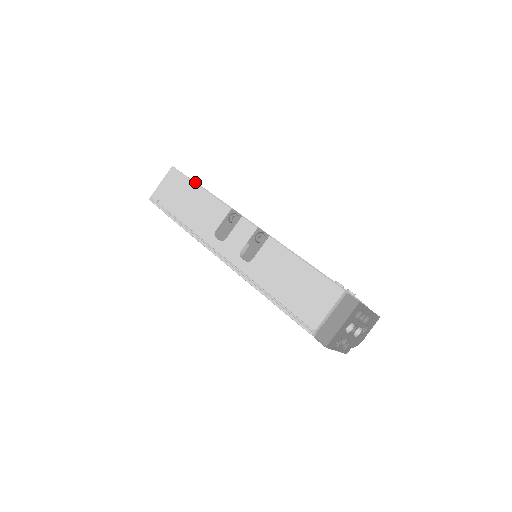
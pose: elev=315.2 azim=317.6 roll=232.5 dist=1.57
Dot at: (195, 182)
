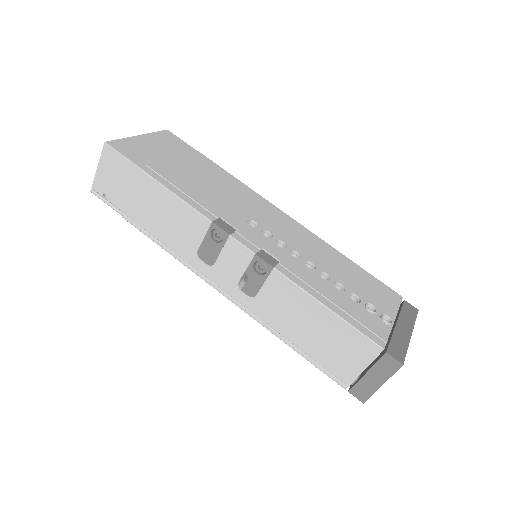
Dot at: (147, 174)
